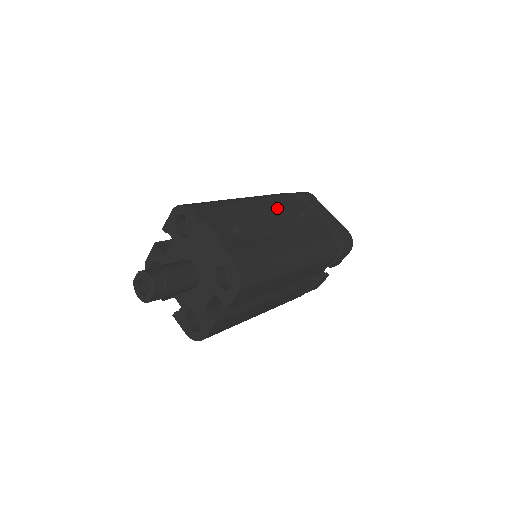
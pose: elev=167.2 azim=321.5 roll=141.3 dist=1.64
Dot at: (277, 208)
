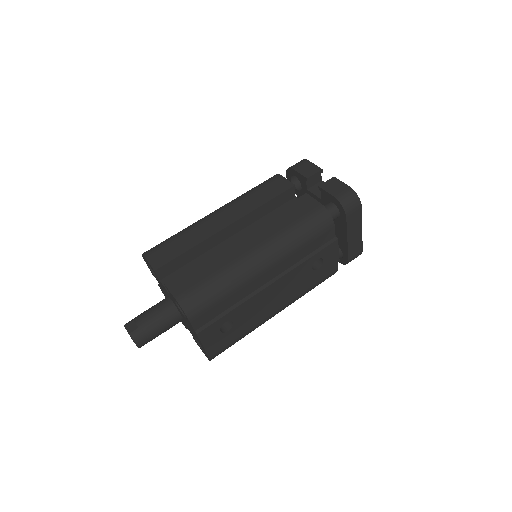
Dot at: (291, 271)
